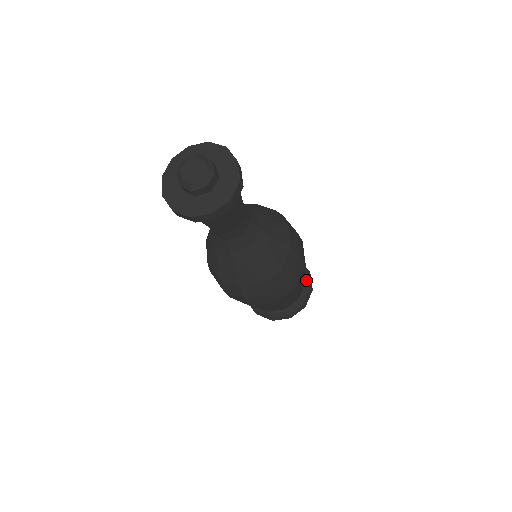
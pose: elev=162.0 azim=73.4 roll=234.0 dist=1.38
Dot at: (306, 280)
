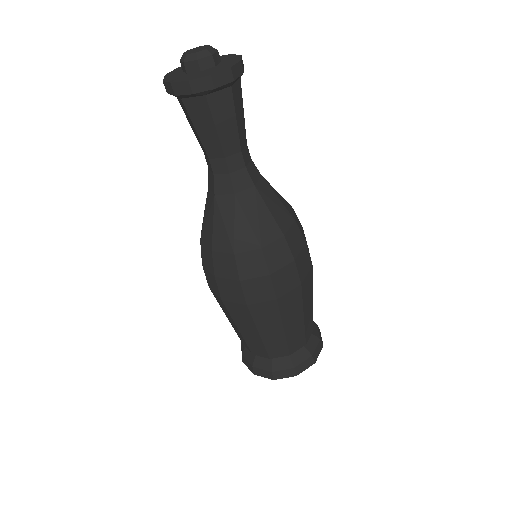
Dot at: (312, 345)
